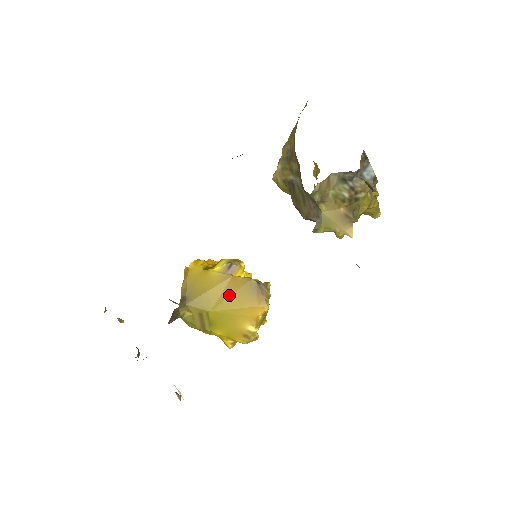
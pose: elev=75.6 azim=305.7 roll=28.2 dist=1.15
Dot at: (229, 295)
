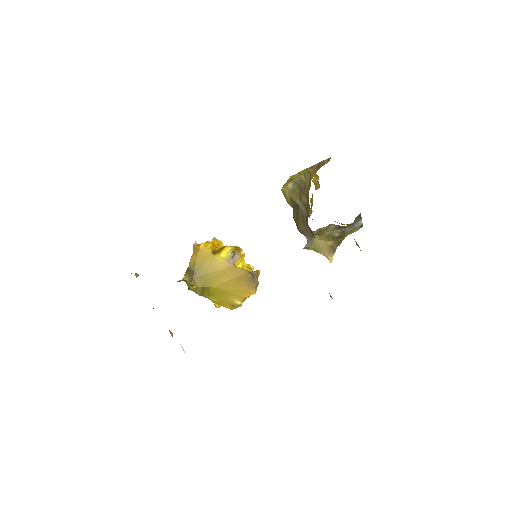
Dot at: (228, 279)
